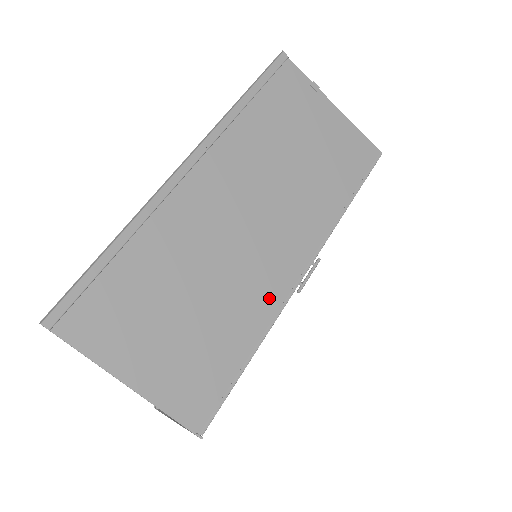
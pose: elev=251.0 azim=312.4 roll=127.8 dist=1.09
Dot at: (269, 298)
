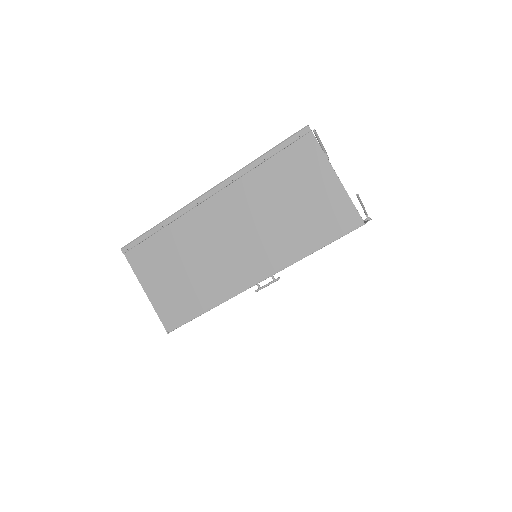
Dot at: (228, 287)
